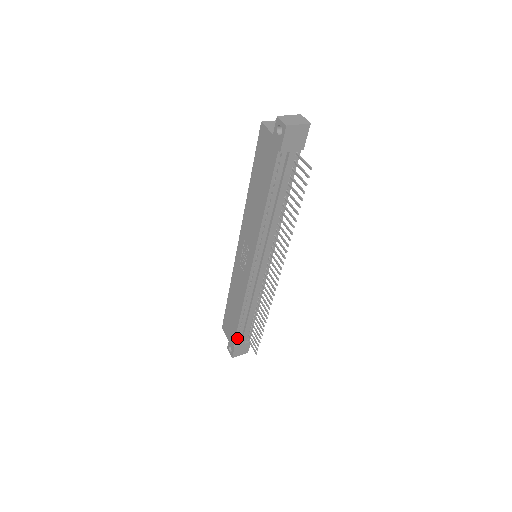
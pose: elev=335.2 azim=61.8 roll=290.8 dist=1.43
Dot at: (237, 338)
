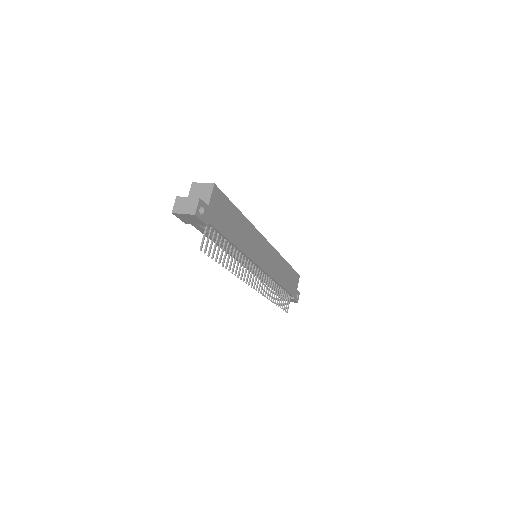
Dot at: occluded
